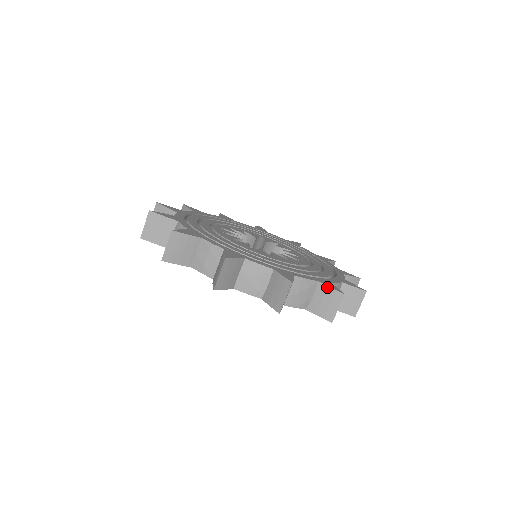
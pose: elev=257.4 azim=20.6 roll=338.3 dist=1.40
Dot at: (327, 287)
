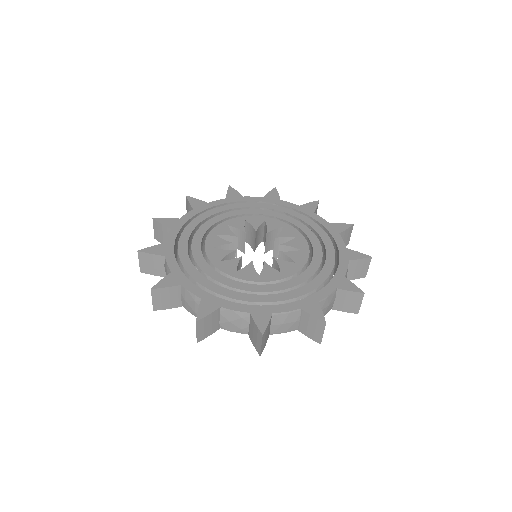
Dot at: (254, 322)
